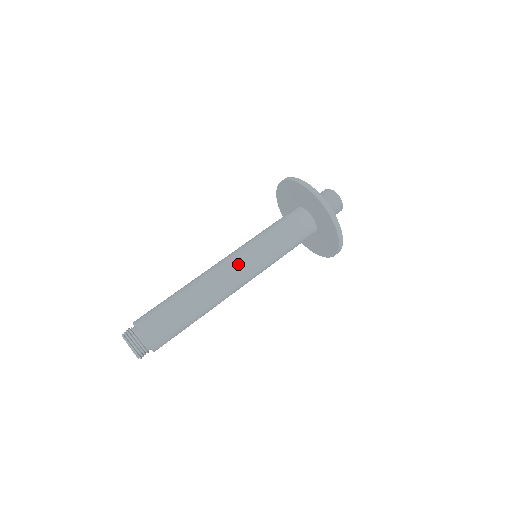
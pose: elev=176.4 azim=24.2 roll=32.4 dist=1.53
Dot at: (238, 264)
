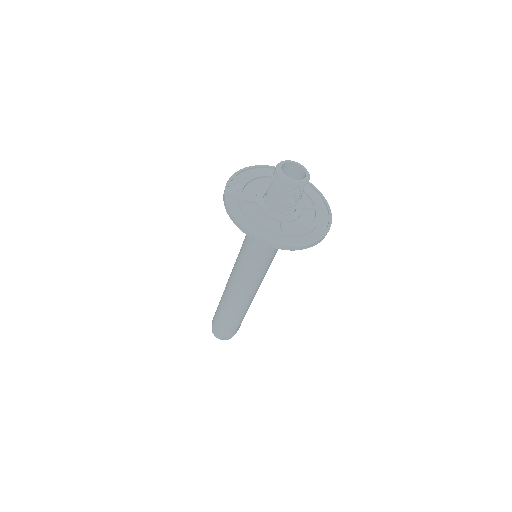
Dot at: (243, 282)
